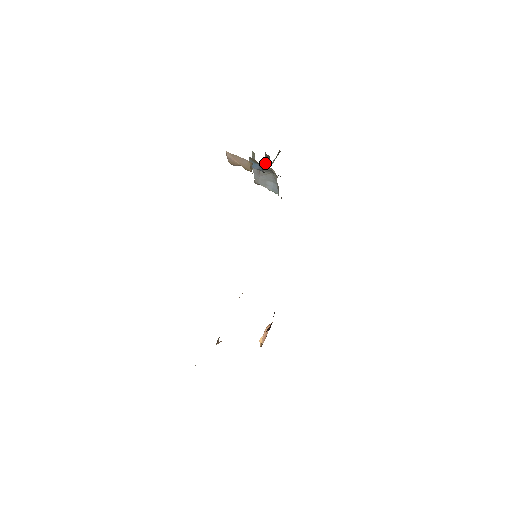
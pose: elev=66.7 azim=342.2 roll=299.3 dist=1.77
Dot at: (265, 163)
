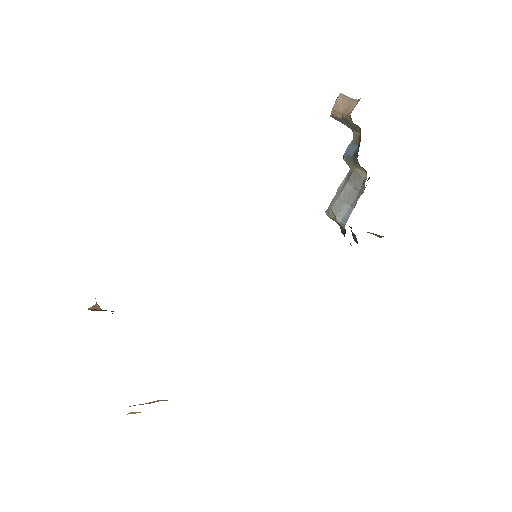
Dot at: occluded
